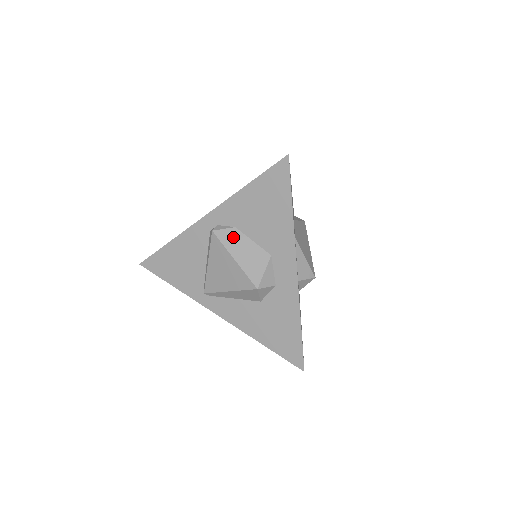
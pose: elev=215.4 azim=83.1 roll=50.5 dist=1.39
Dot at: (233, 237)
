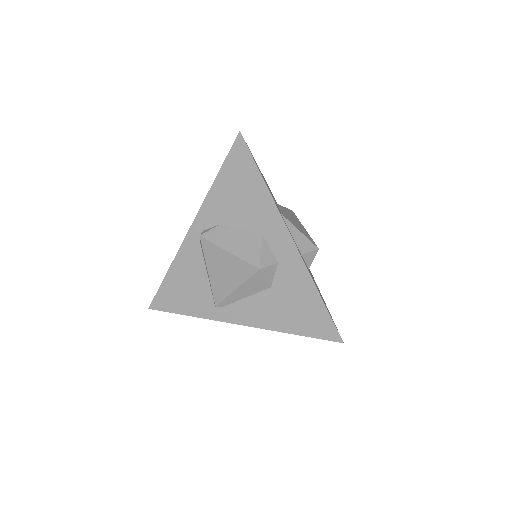
Dot at: (221, 233)
